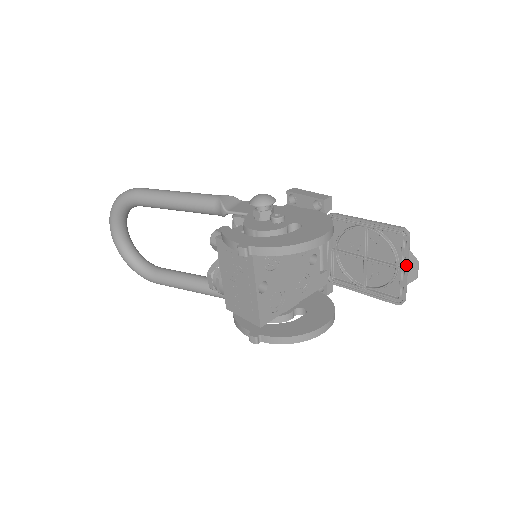
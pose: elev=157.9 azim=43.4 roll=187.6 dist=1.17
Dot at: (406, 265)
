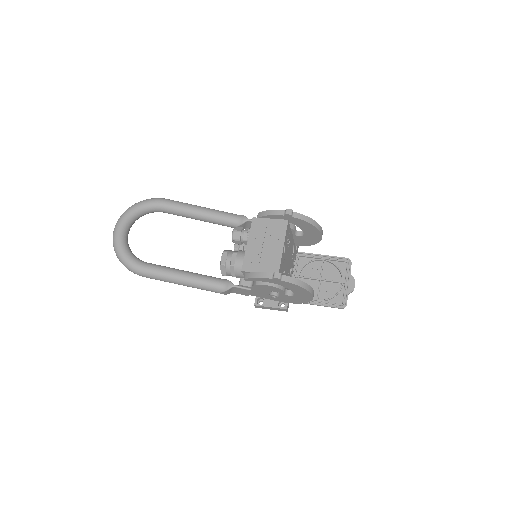
Dot at: (349, 280)
